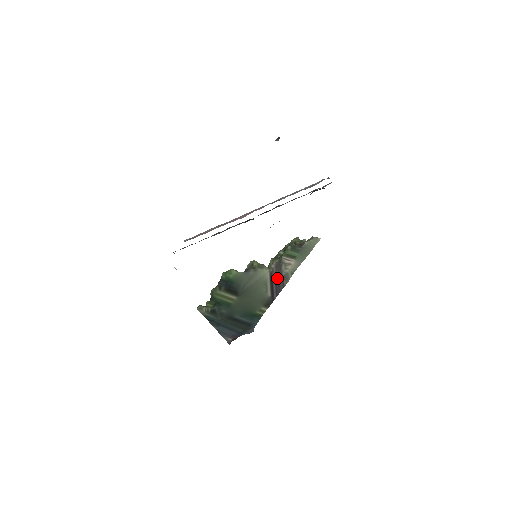
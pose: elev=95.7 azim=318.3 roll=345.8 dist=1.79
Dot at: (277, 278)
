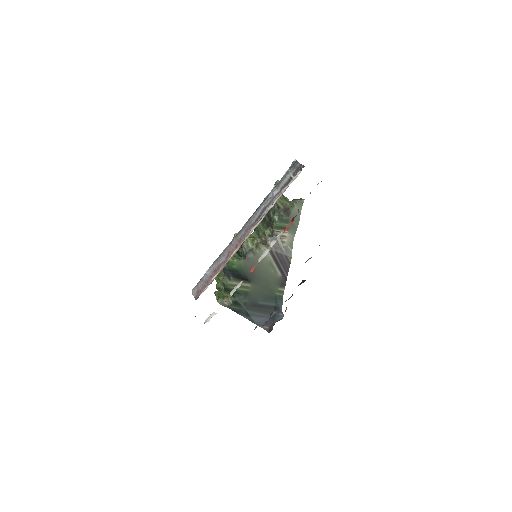
Dot at: (279, 256)
